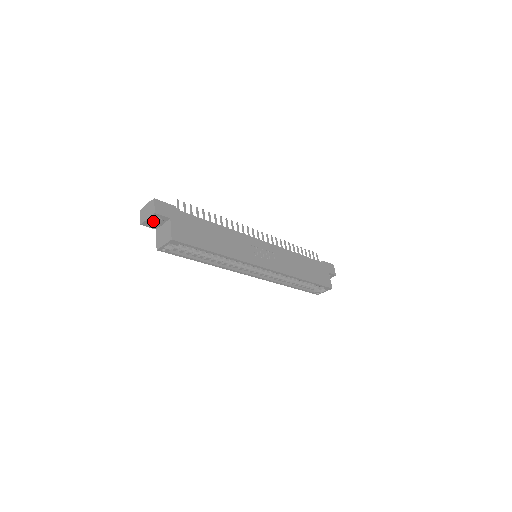
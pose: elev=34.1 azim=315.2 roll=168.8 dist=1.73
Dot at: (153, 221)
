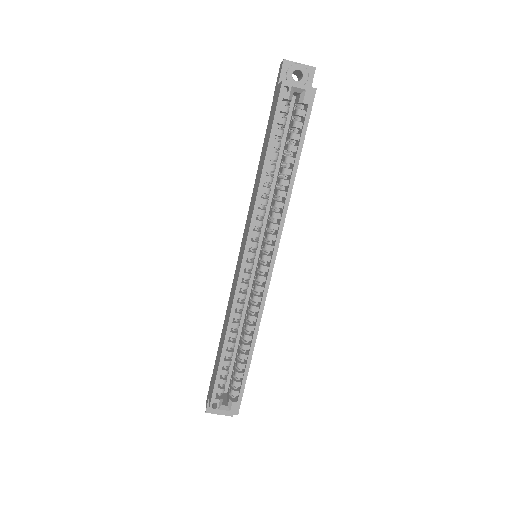
Dot at: (291, 75)
